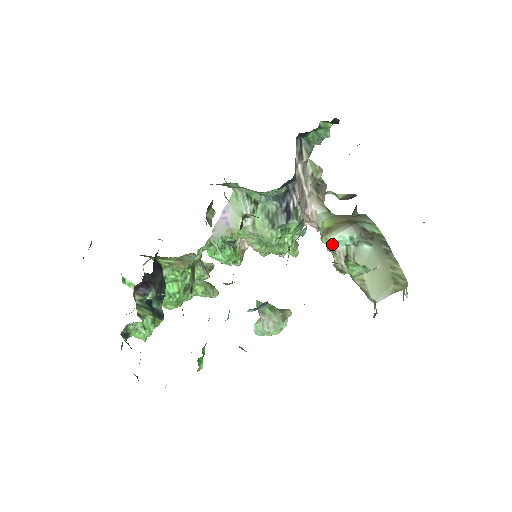
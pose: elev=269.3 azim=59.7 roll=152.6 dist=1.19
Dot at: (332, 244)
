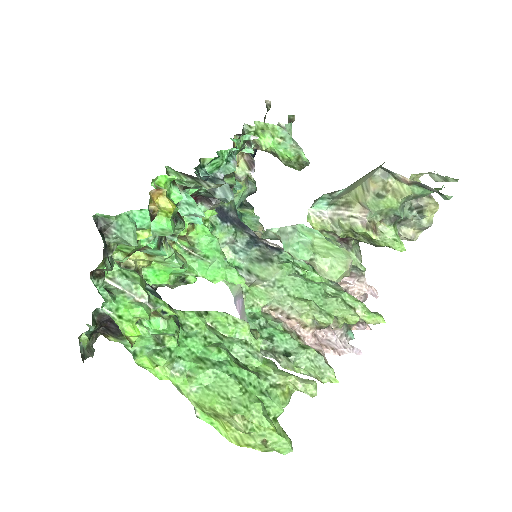
Dot at: (318, 215)
